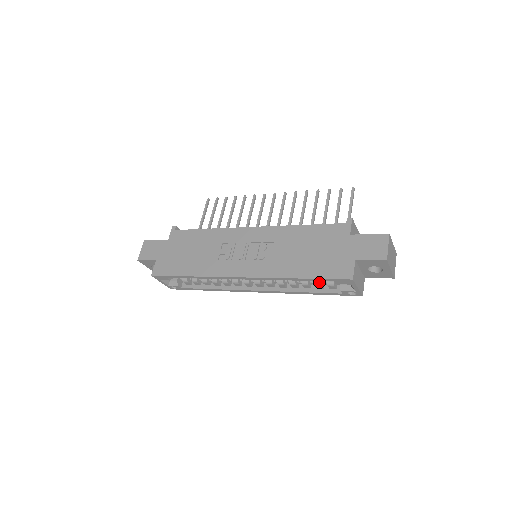
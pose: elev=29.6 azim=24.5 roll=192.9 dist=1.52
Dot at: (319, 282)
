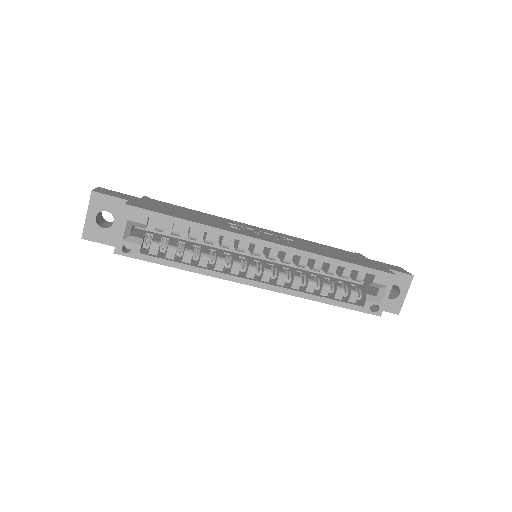
Dot at: (342, 287)
